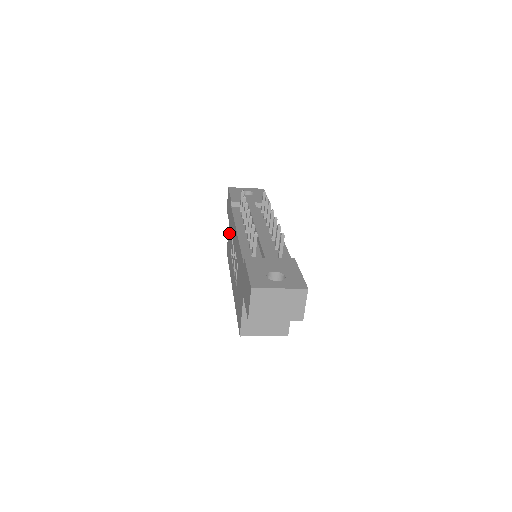
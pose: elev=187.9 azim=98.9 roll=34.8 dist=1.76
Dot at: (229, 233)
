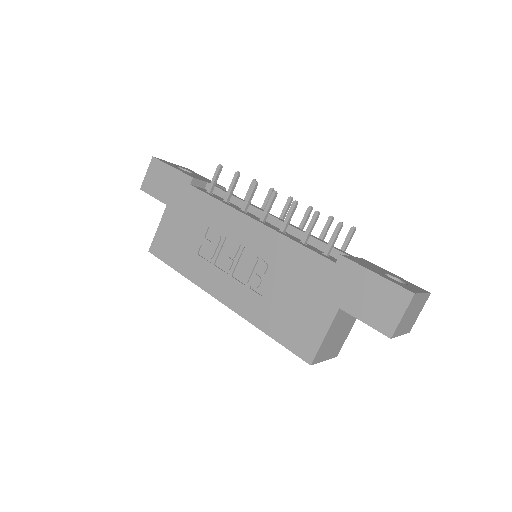
Dot at: (176, 222)
